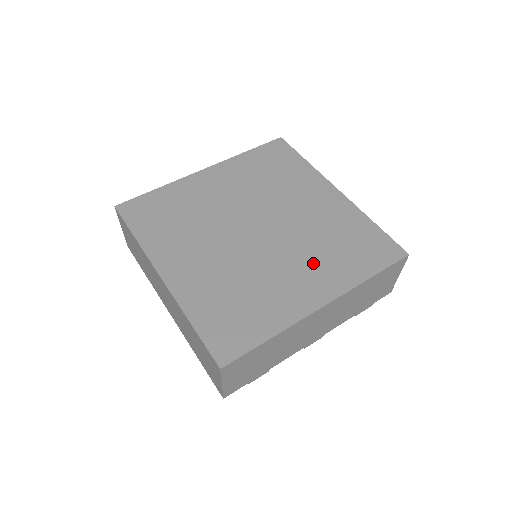
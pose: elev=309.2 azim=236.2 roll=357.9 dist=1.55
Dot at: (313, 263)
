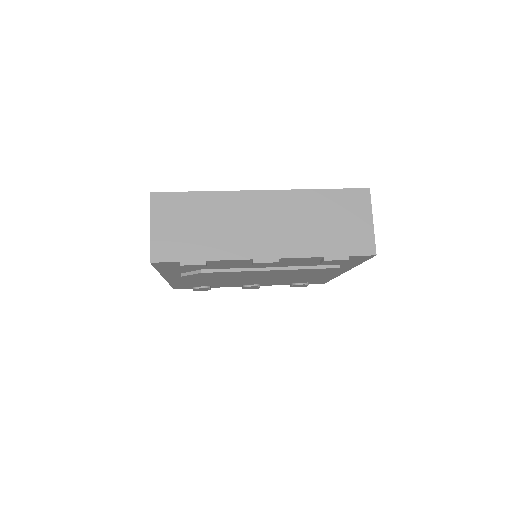
Dot at: occluded
